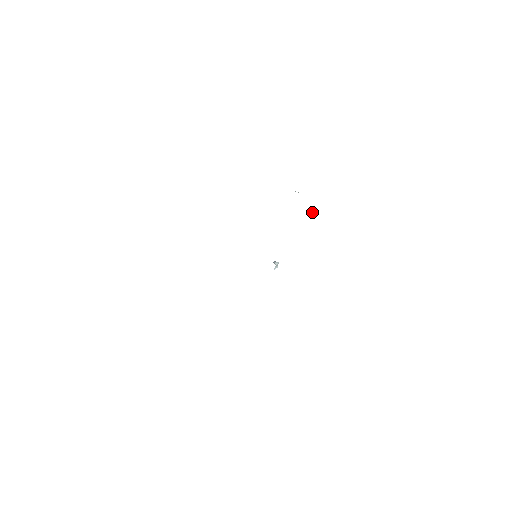
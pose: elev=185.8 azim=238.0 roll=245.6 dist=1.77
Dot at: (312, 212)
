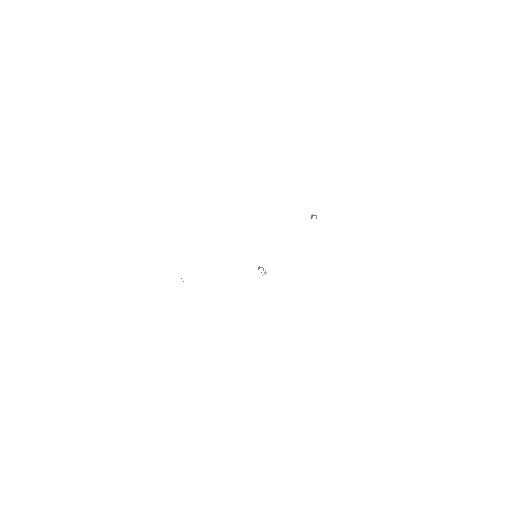
Dot at: (316, 215)
